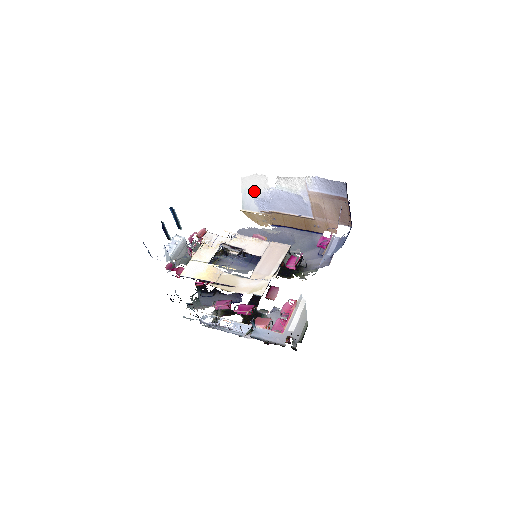
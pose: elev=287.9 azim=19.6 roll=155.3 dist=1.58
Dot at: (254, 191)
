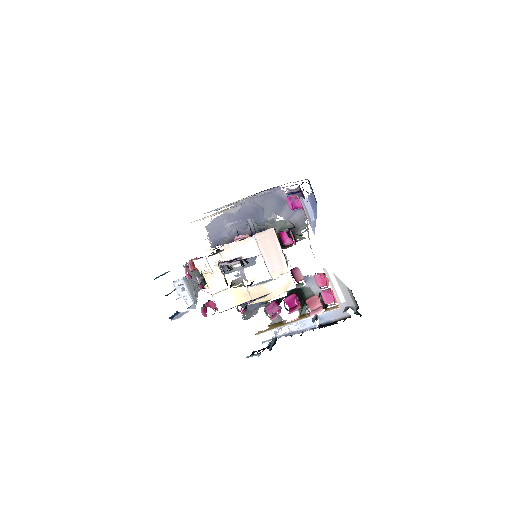
Dot at: occluded
